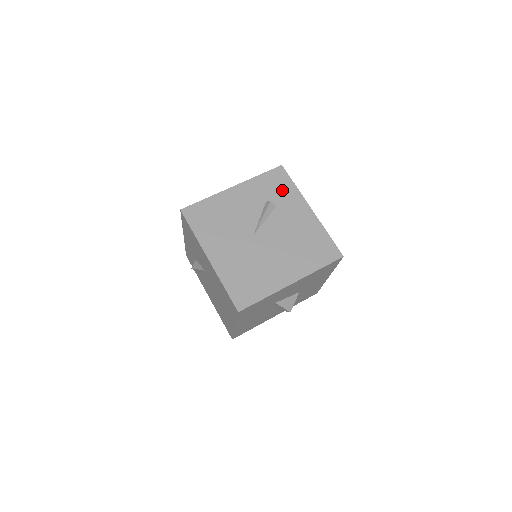
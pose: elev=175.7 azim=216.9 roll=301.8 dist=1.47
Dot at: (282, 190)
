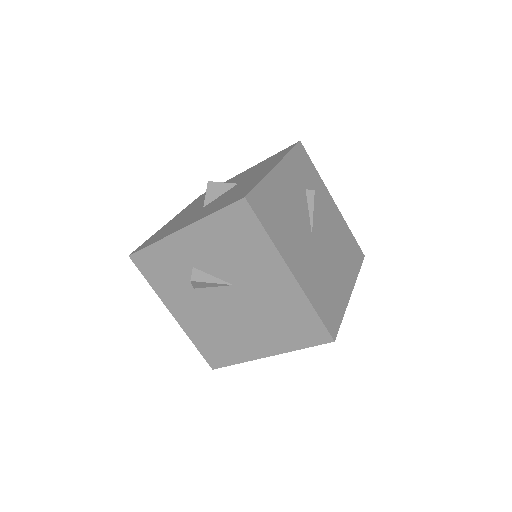
Dot at: (311, 175)
